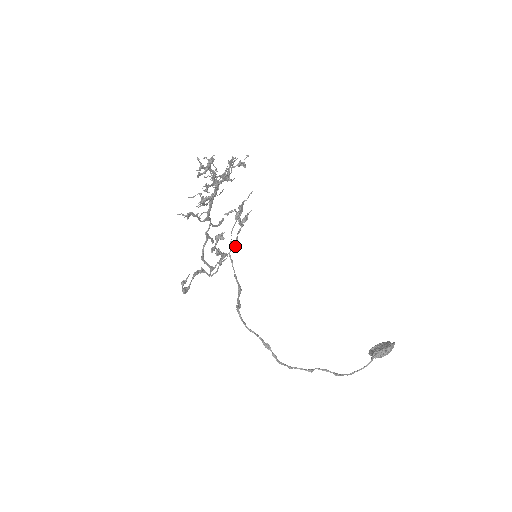
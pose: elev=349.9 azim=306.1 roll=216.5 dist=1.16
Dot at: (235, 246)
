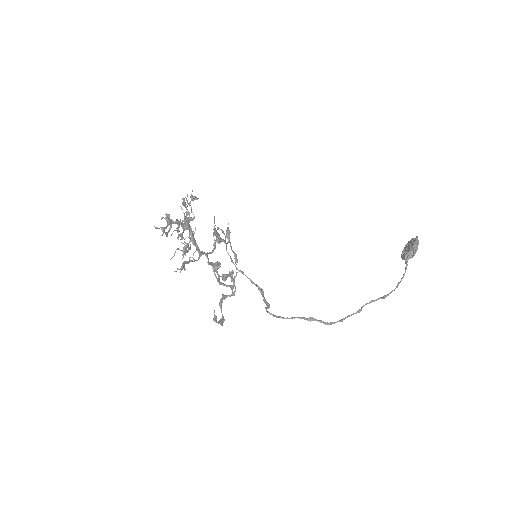
Dot at: (235, 260)
